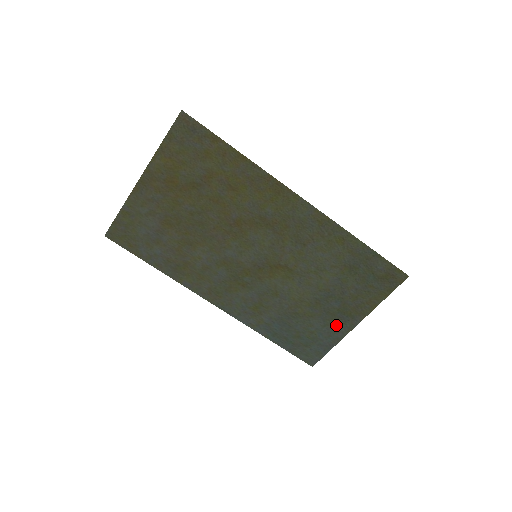
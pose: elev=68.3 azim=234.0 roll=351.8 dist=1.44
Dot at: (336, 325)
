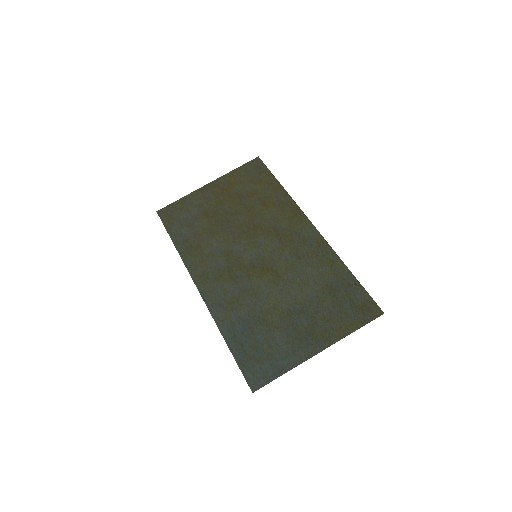
Dot at: (298, 346)
